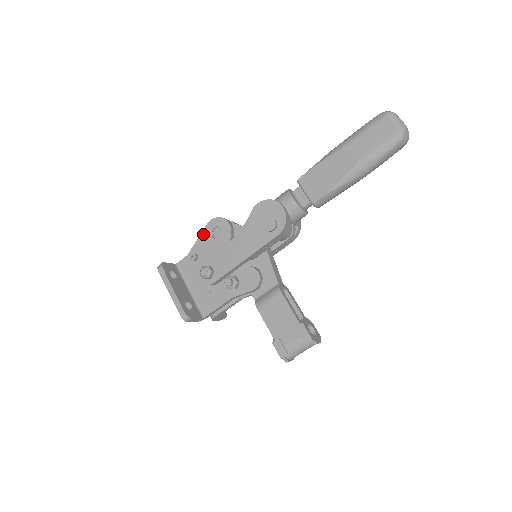
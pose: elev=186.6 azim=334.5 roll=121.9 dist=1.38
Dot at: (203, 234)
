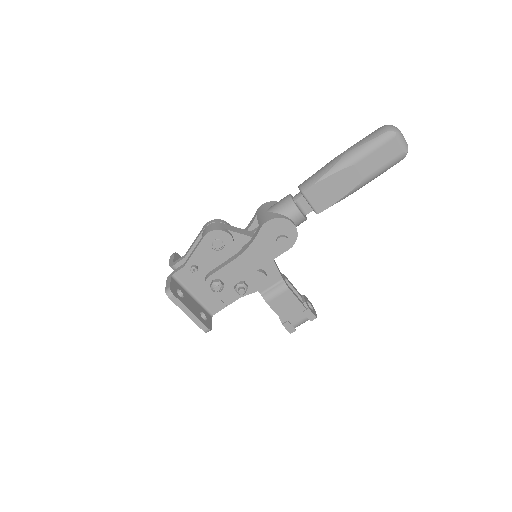
Dot at: (201, 247)
